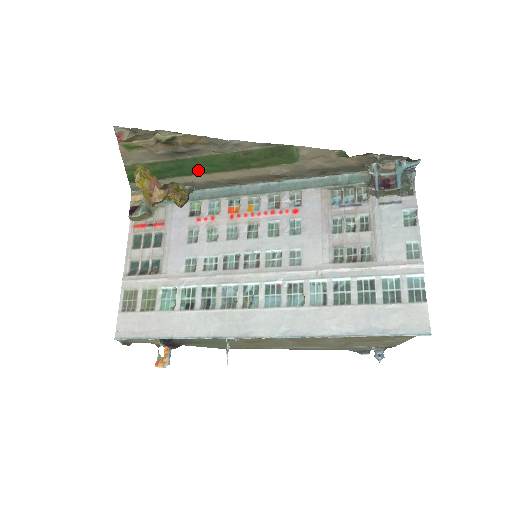
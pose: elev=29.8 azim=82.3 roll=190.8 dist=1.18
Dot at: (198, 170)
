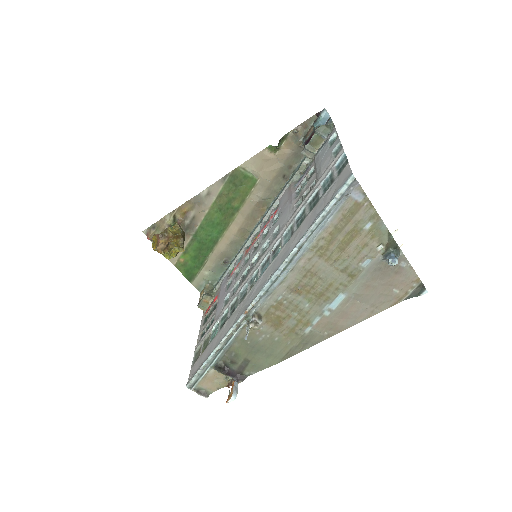
Dot at: (213, 237)
